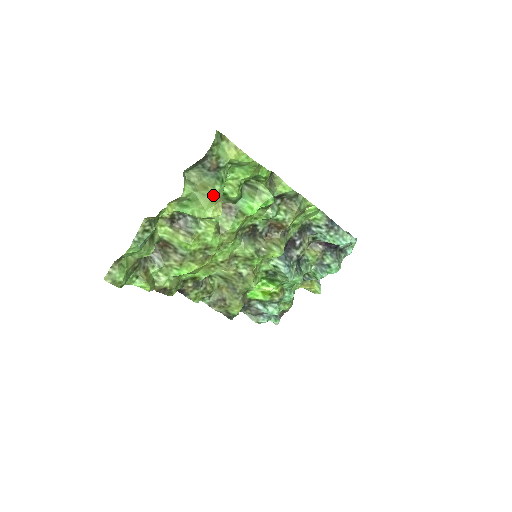
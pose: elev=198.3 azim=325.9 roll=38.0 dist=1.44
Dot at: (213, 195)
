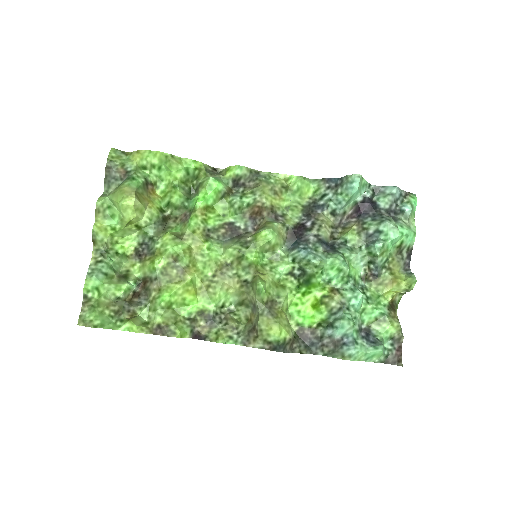
Dot at: (122, 189)
